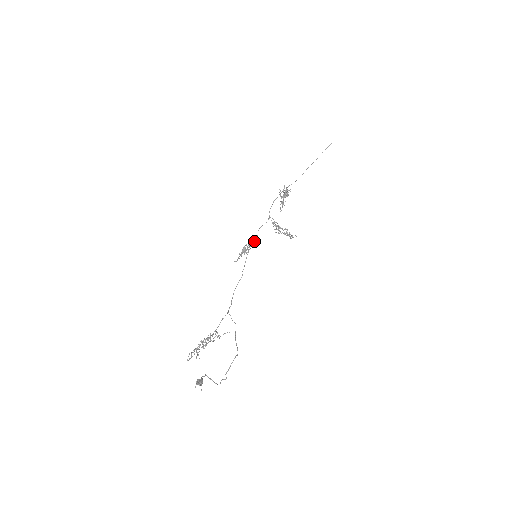
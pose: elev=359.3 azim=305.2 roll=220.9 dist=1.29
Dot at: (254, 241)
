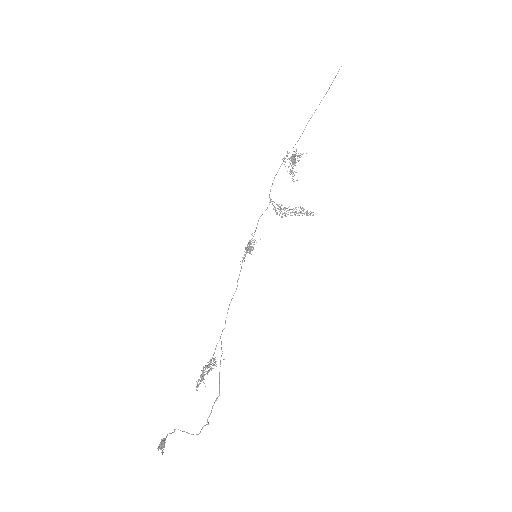
Dot at: occluded
